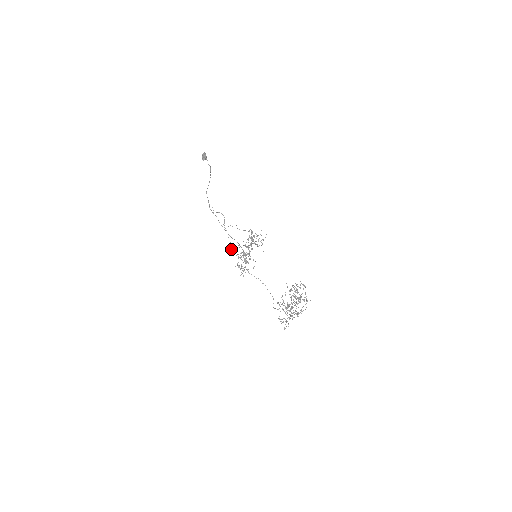
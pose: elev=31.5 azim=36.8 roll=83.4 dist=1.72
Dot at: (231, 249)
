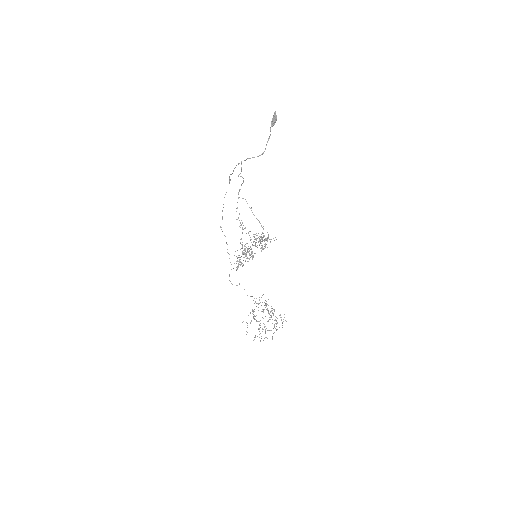
Dot at: occluded
